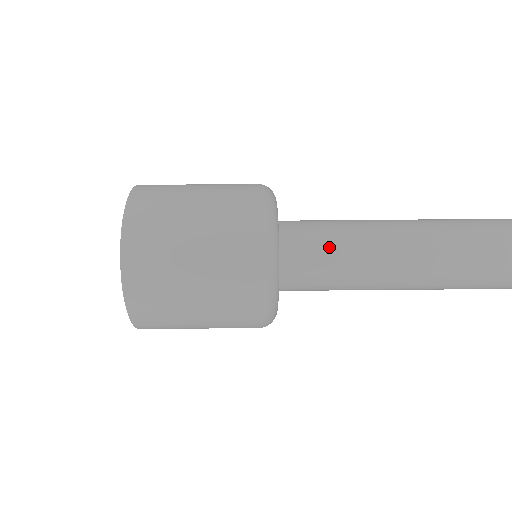
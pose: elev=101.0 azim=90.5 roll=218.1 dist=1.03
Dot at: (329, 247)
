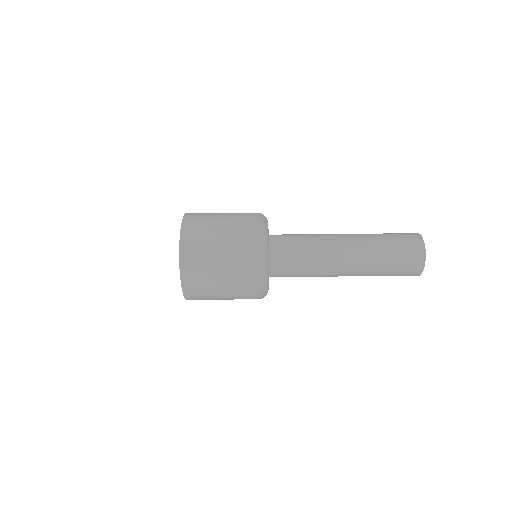
Dot at: (299, 250)
